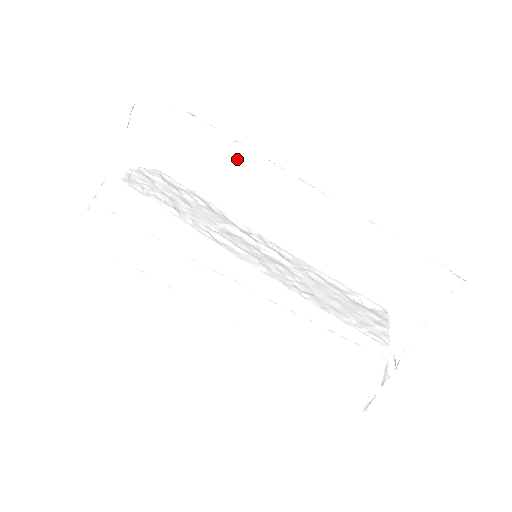
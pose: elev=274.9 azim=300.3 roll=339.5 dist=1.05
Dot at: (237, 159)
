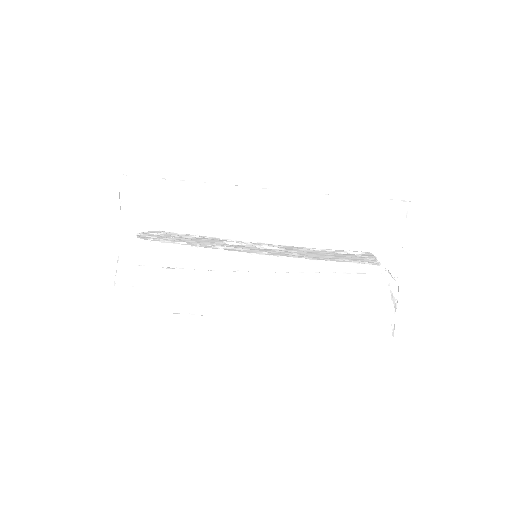
Dot at: (210, 196)
